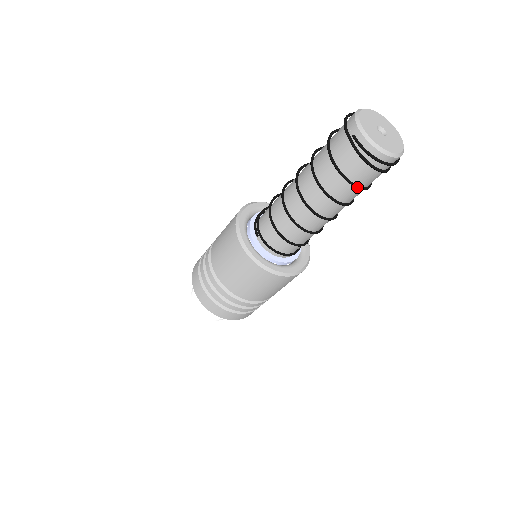
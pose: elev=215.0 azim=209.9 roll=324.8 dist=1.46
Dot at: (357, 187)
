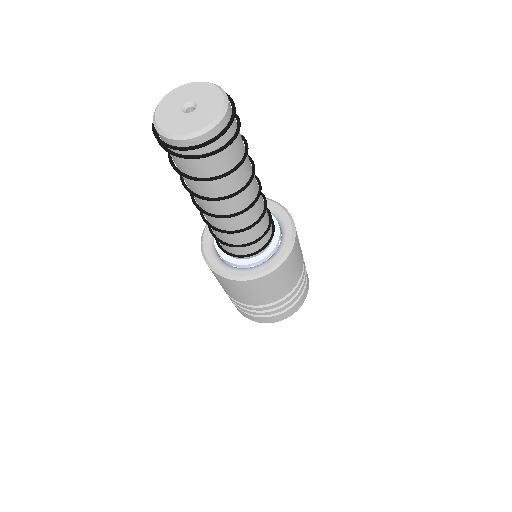
Dot at: (194, 179)
